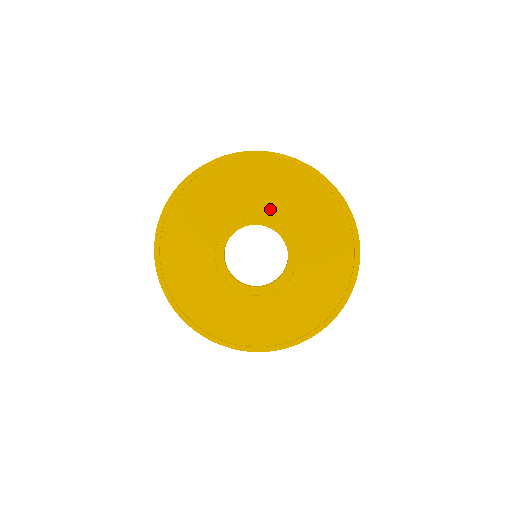
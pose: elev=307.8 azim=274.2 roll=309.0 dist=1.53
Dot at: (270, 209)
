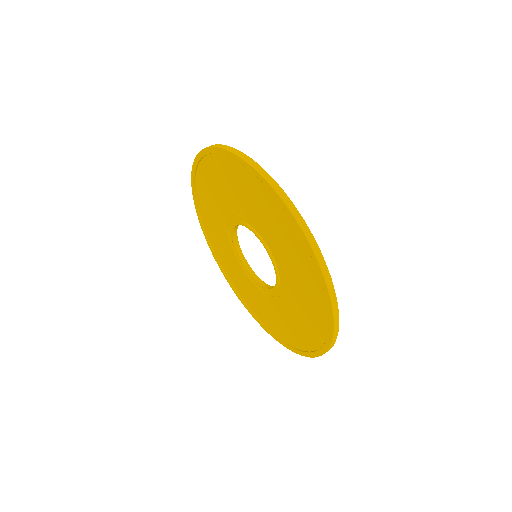
Dot at: (254, 218)
